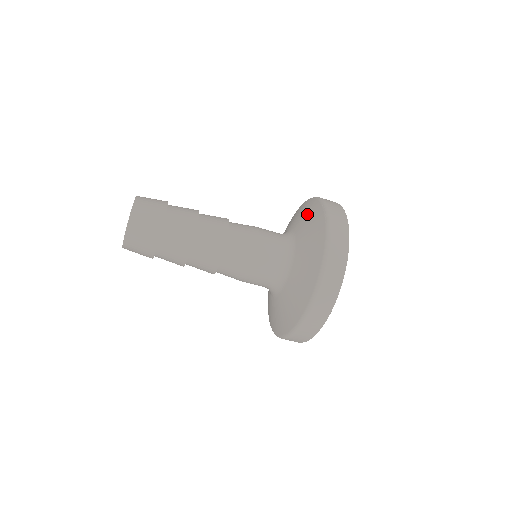
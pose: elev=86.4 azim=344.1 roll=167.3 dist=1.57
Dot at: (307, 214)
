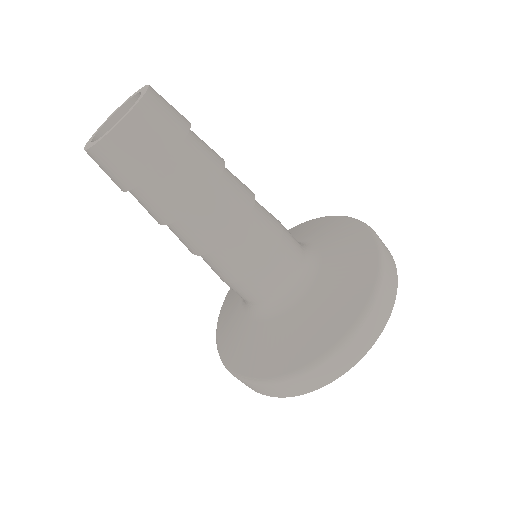
Dot at: (292, 233)
